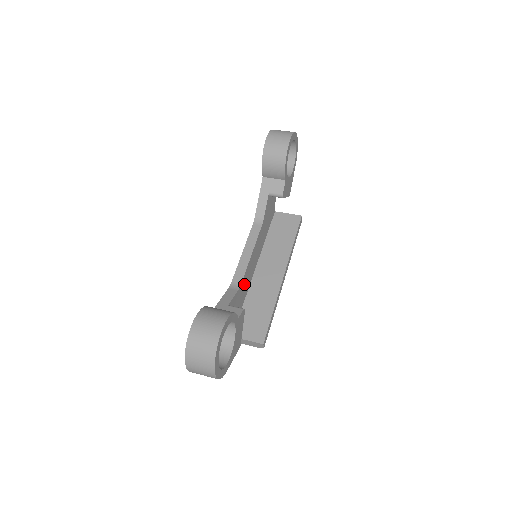
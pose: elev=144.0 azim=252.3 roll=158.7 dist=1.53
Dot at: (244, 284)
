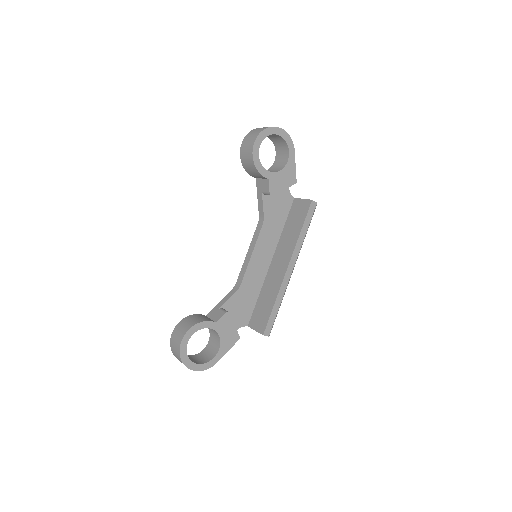
Dot at: (249, 282)
